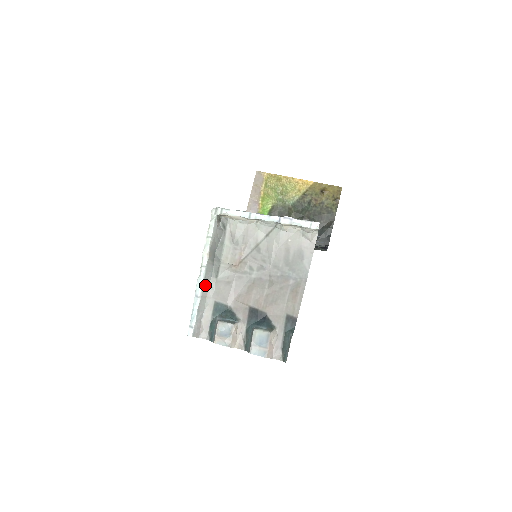
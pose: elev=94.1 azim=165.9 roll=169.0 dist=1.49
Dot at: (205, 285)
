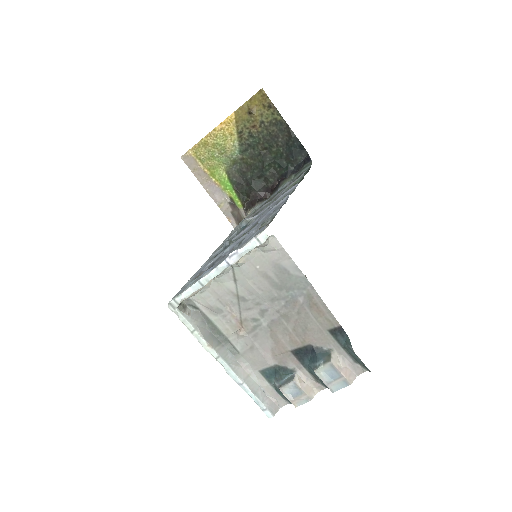
Dot at: (236, 369)
